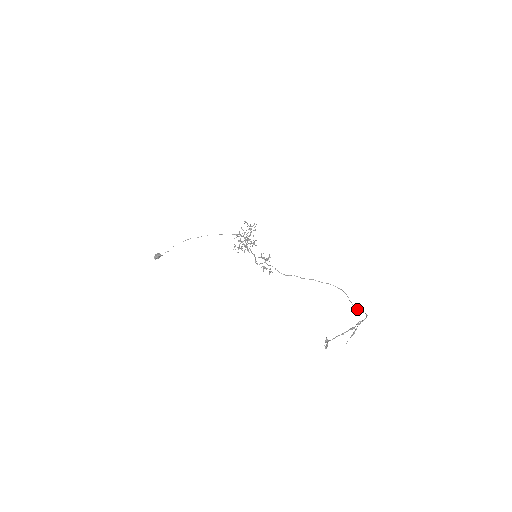
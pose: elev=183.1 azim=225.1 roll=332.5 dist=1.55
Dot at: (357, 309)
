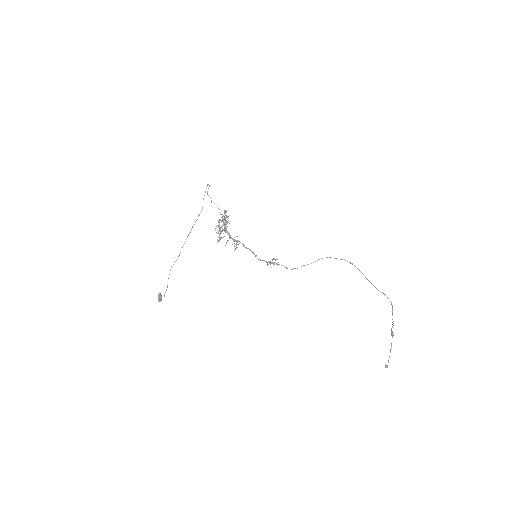
Dot at: (378, 290)
